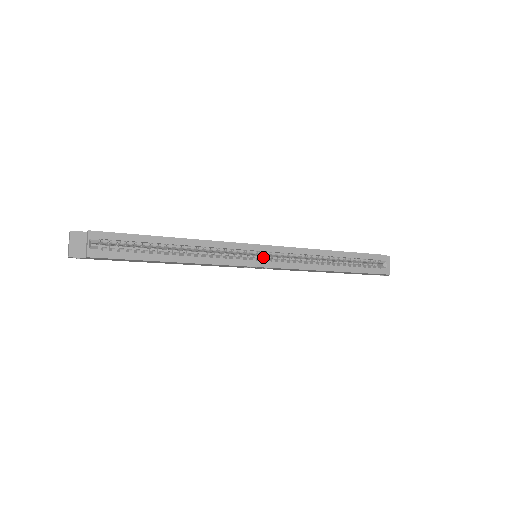
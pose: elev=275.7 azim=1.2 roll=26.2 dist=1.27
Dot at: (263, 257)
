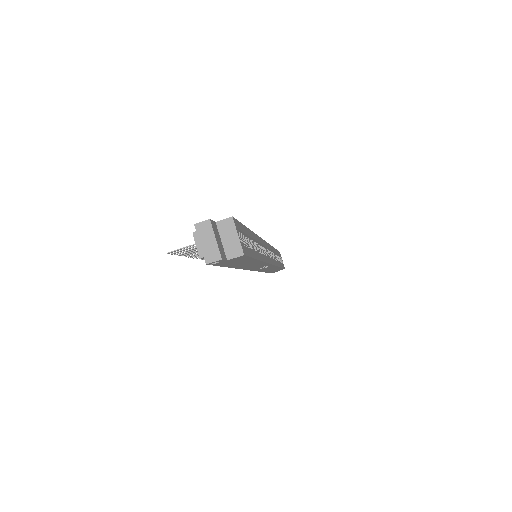
Dot at: occluded
